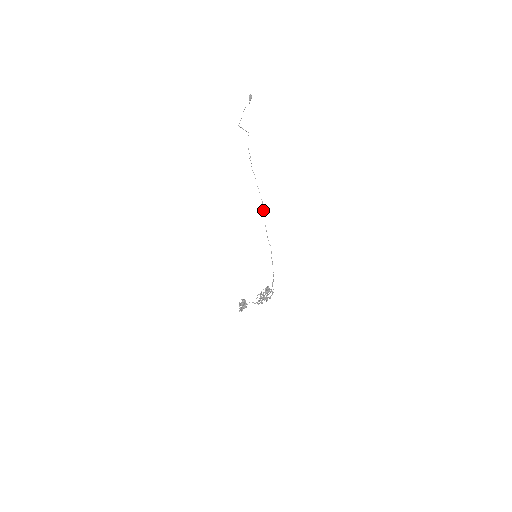
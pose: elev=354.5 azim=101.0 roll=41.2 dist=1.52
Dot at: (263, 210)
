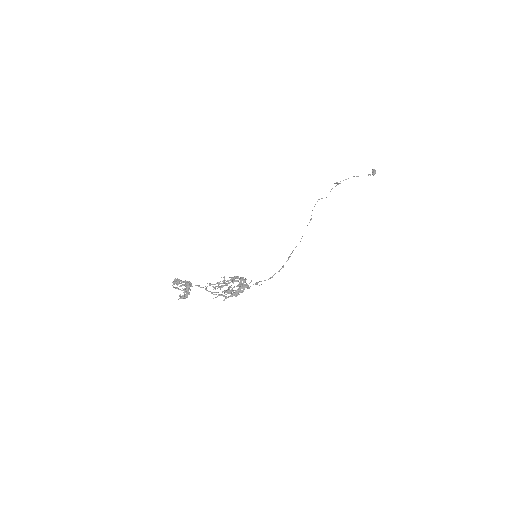
Dot at: (307, 225)
